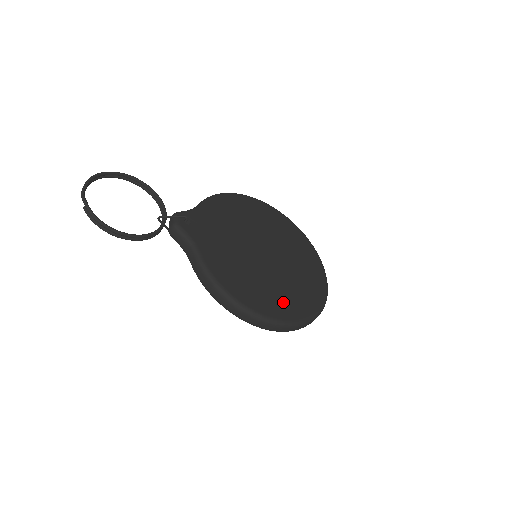
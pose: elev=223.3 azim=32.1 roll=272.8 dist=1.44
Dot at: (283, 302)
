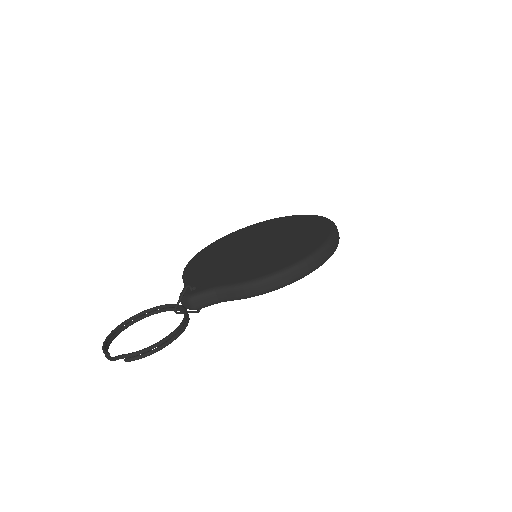
Dot at: (307, 241)
